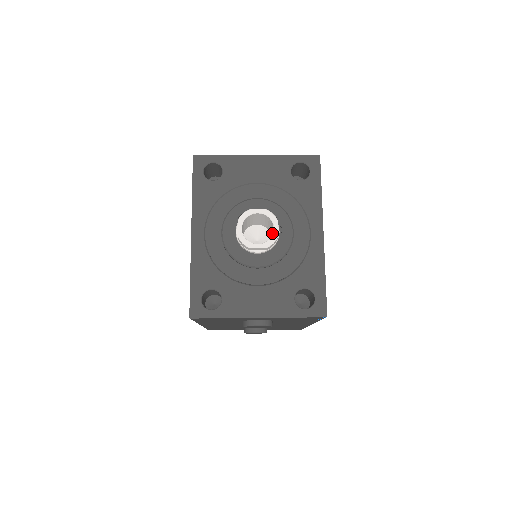
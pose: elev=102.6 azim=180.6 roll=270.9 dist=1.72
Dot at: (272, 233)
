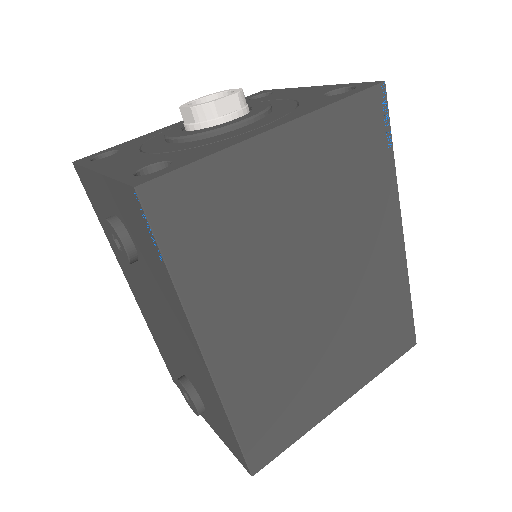
Dot at: occluded
